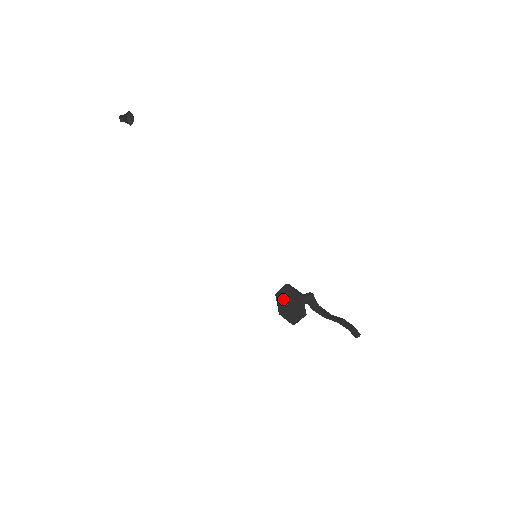
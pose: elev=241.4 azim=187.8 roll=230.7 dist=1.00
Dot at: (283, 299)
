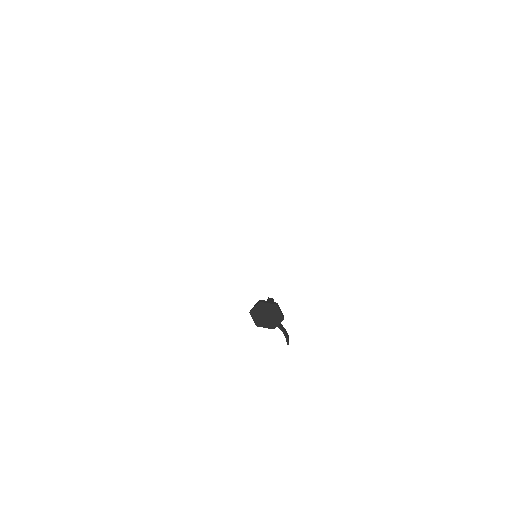
Dot at: (265, 309)
